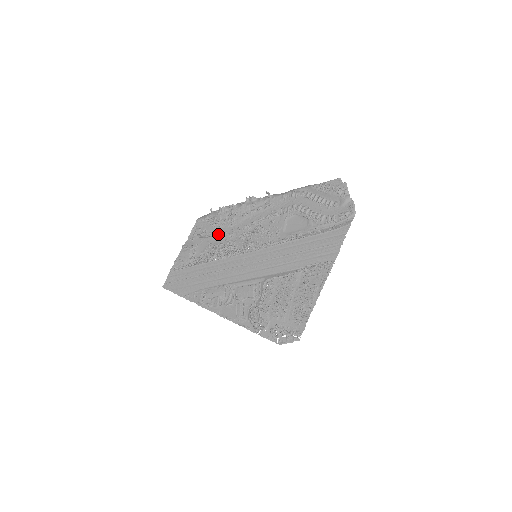
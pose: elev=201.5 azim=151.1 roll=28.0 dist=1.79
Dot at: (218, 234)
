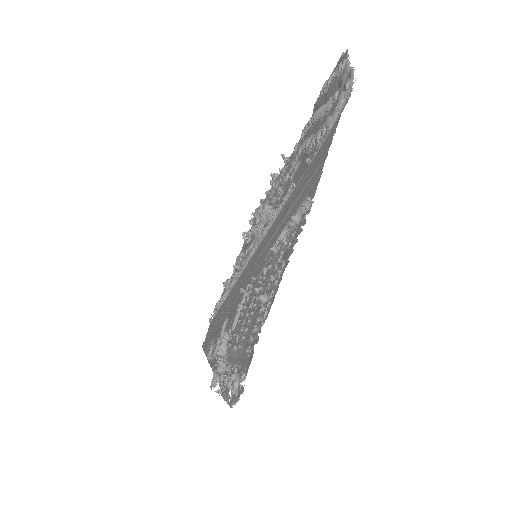
Dot at: occluded
